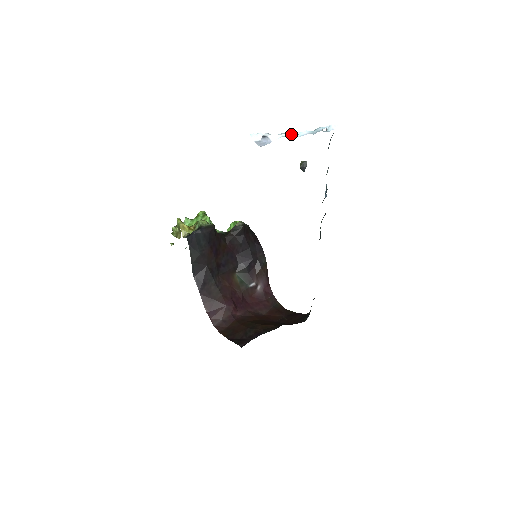
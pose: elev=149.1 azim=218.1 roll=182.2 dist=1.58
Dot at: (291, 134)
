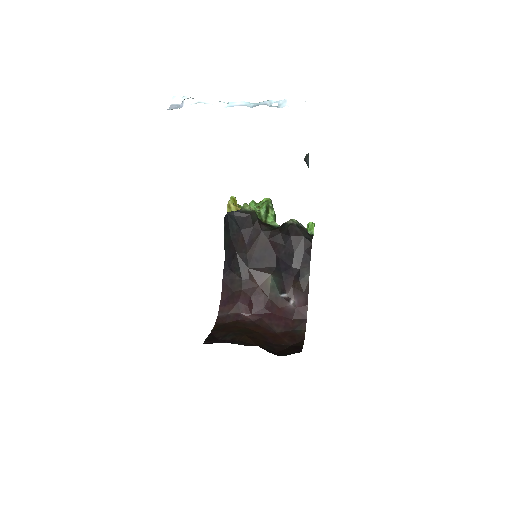
Dot at: (216, 102)
